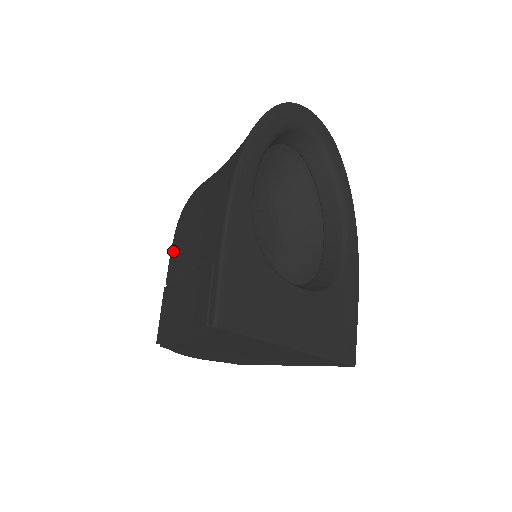
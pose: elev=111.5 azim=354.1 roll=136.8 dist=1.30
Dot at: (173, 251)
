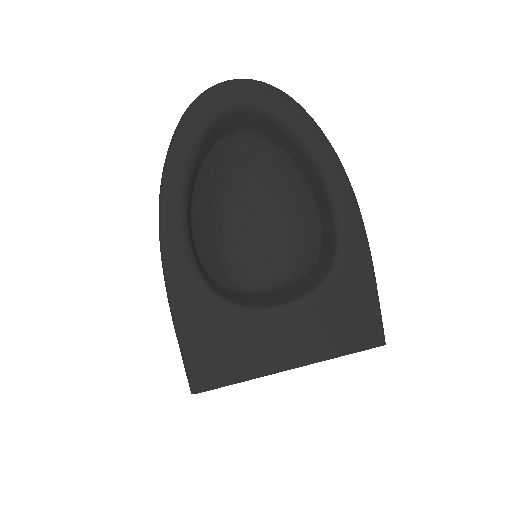
Dot at: occluded
